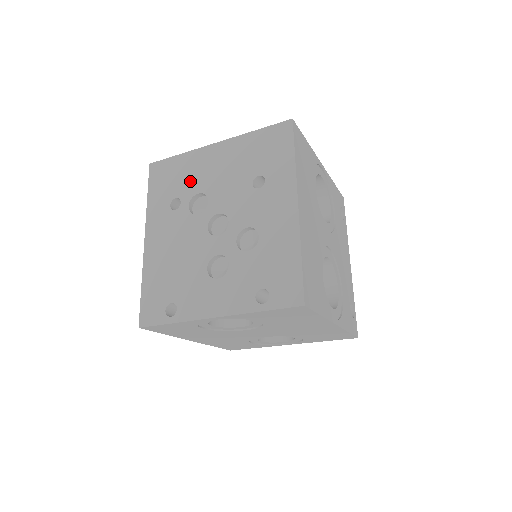
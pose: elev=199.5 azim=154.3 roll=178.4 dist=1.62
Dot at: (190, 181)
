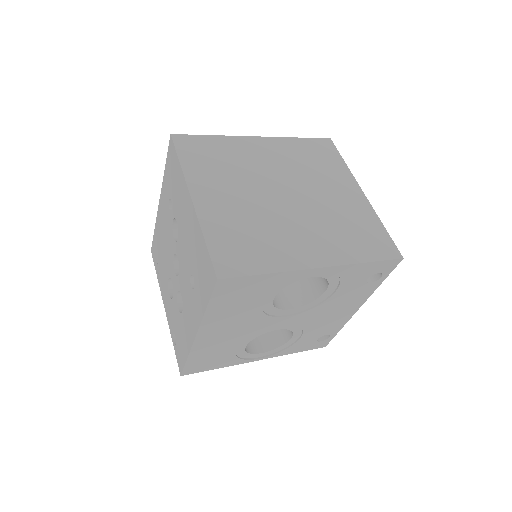
Dot at: (177, 202)
